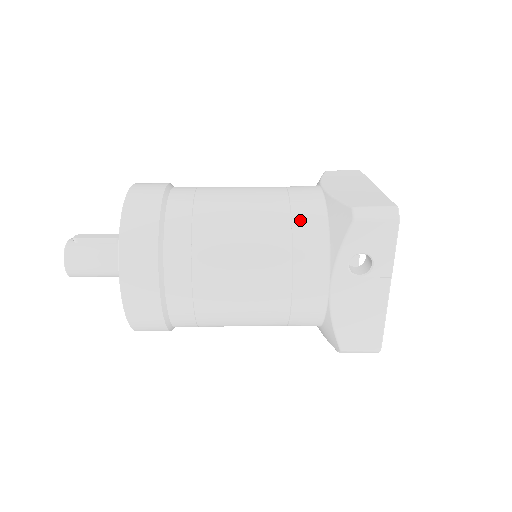
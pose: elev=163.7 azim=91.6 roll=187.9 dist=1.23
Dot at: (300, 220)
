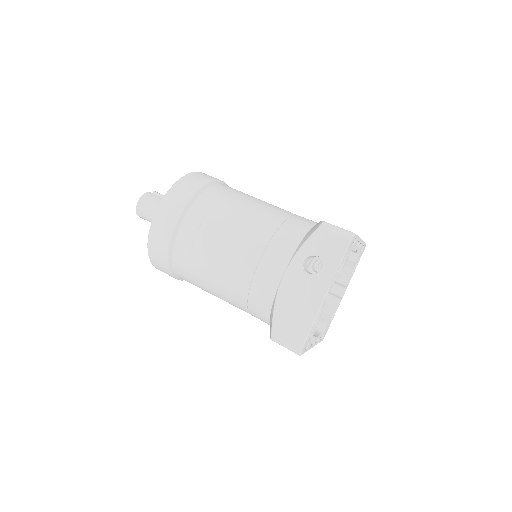
Dot at: (289, 224)
